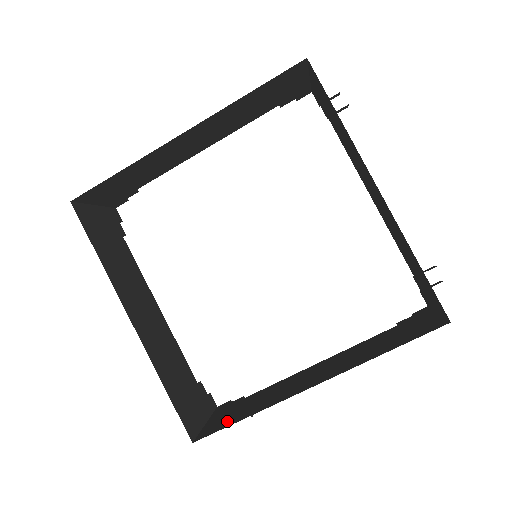
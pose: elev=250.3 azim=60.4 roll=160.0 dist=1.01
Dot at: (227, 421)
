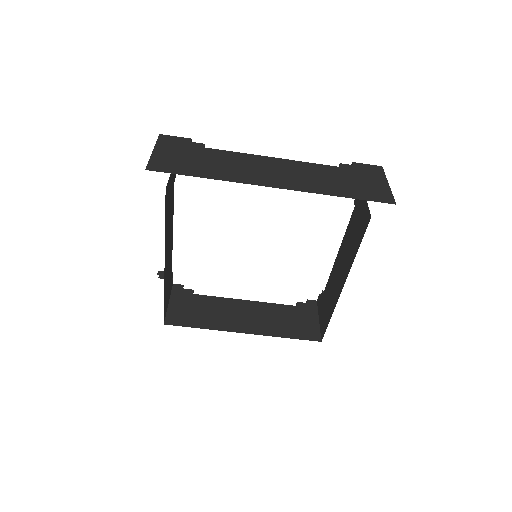
Dot at: (186, 319)
